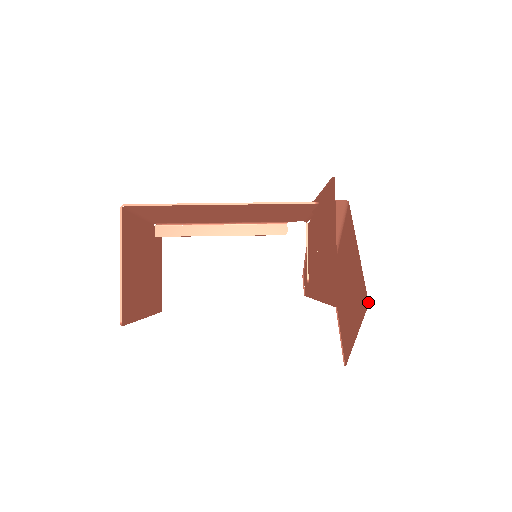
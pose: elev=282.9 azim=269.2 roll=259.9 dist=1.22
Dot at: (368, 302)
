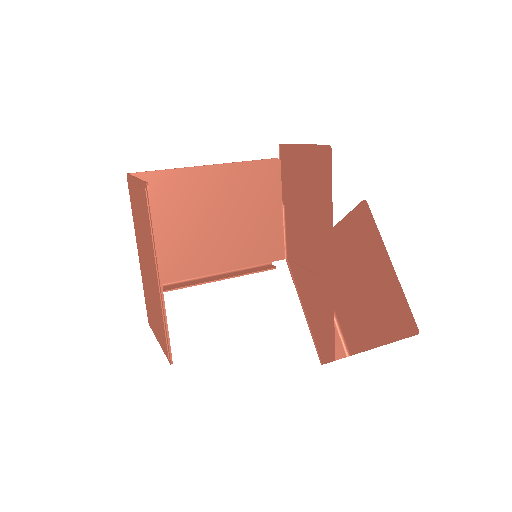
Dot at: (364, 200)
